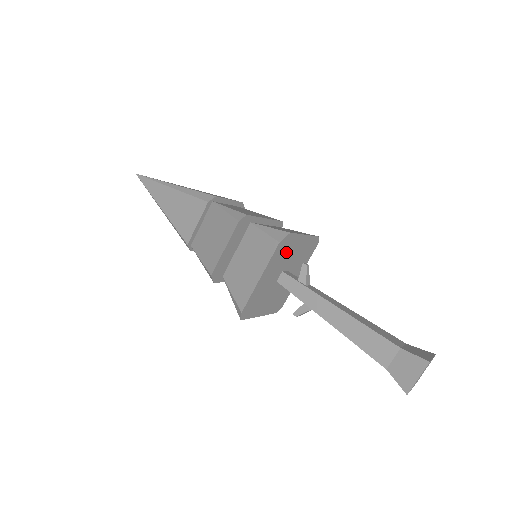
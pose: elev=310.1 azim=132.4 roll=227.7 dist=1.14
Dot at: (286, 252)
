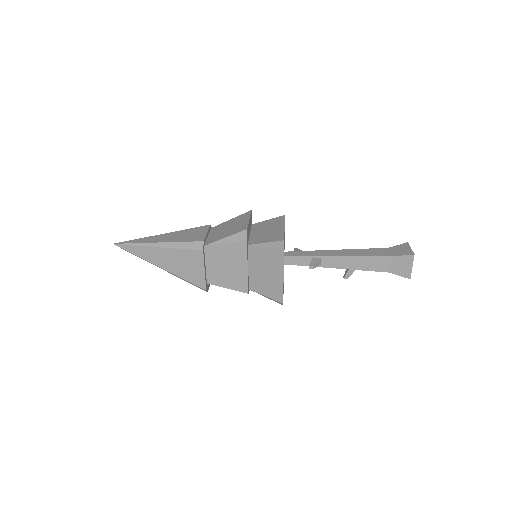
Dot at: occluded
